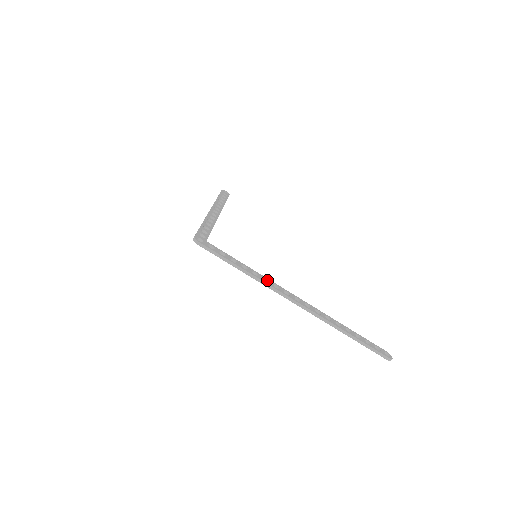
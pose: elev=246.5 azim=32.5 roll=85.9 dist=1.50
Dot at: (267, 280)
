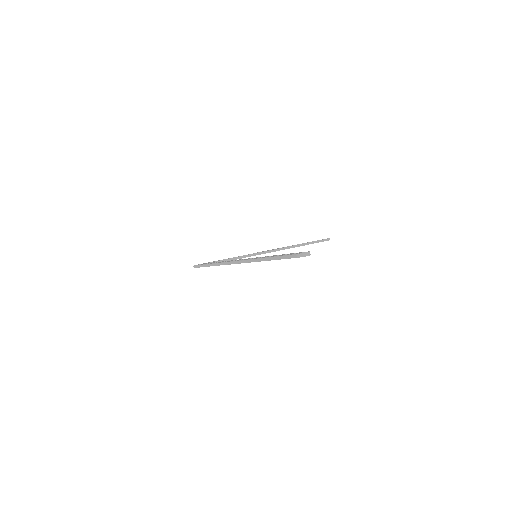
Dot at: occluded
